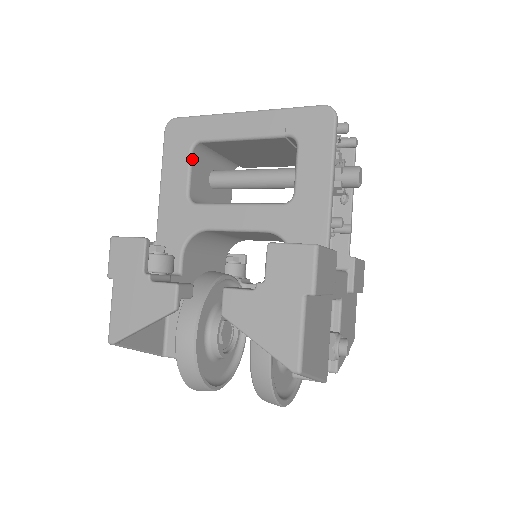
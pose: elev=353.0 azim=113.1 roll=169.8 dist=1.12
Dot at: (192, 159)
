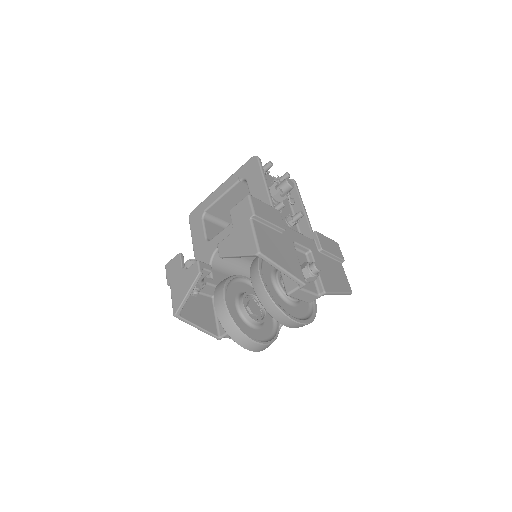
Dot at: (204, 222)
